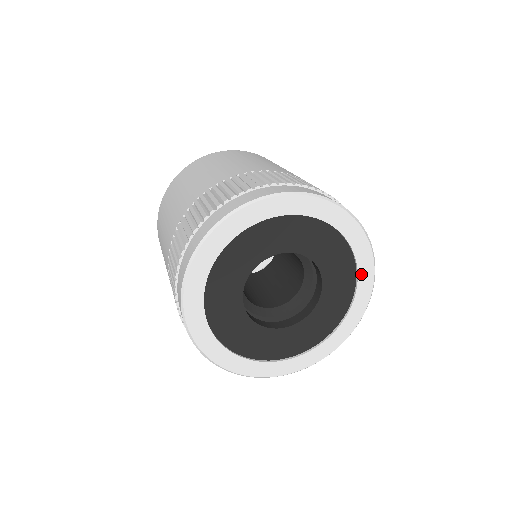
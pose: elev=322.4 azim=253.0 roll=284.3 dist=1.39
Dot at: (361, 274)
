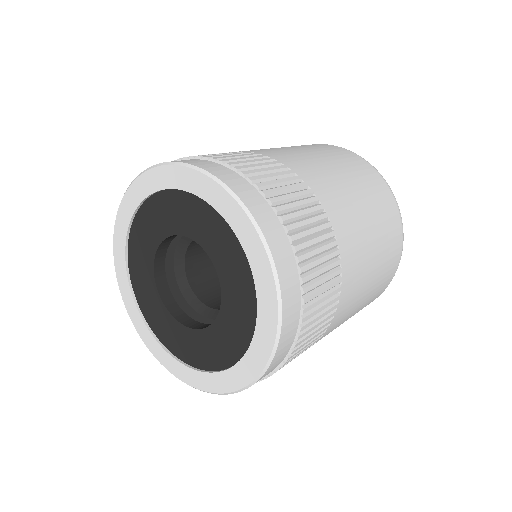
Dot at: (258, 337)
